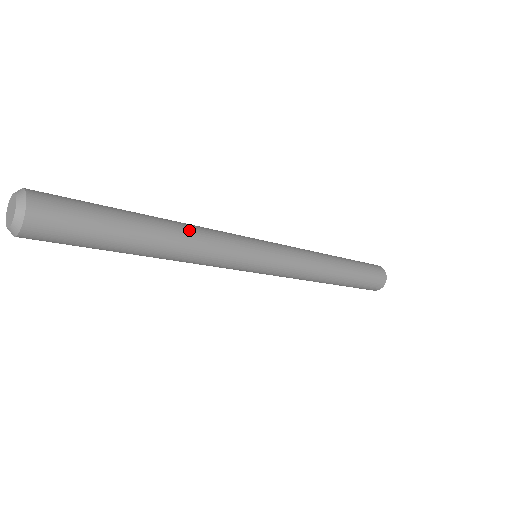
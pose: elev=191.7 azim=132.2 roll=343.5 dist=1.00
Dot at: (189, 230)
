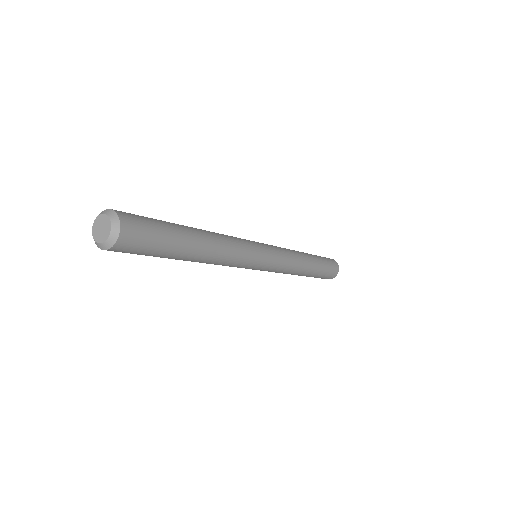
Dot at: (220, 251)
